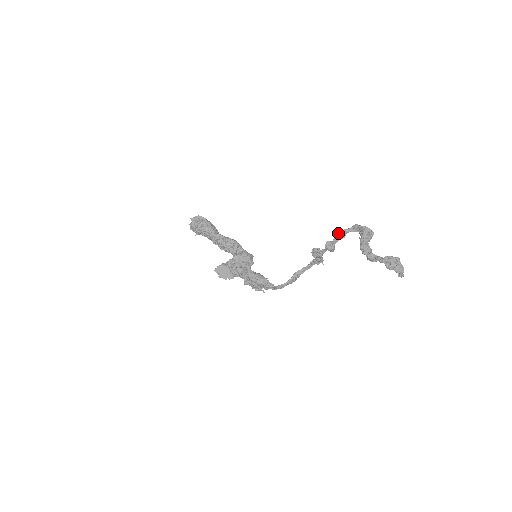
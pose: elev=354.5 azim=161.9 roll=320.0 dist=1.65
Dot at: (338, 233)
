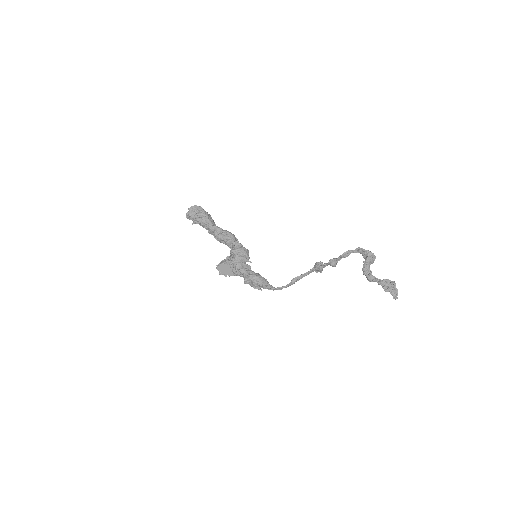
Dot at: (343, 253)
